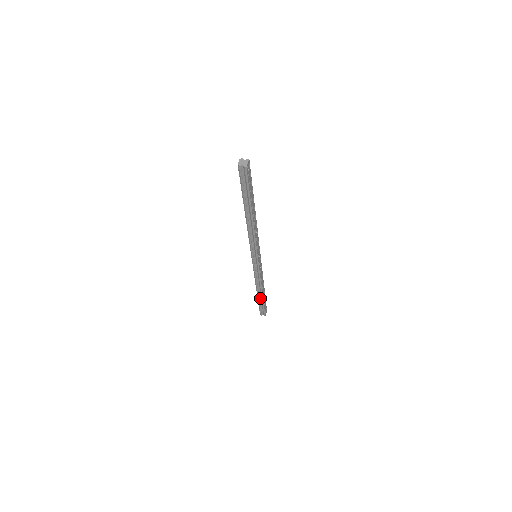
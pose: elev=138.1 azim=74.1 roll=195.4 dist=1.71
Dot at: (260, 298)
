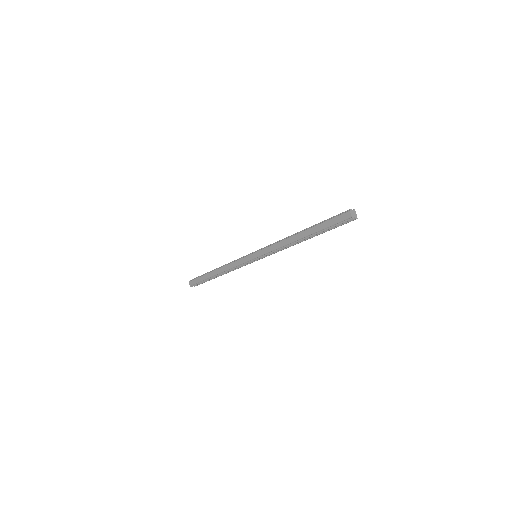
Dot at: (211, 277)
